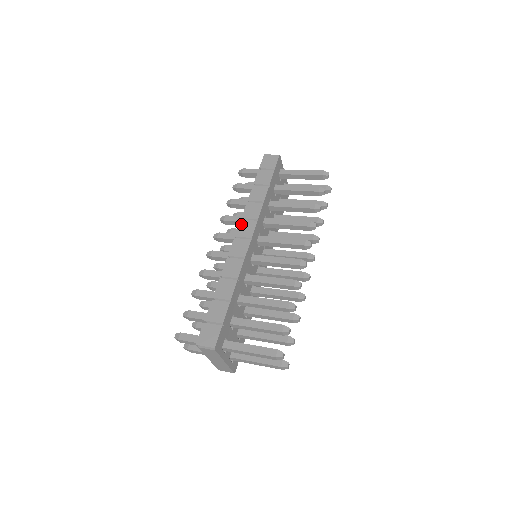
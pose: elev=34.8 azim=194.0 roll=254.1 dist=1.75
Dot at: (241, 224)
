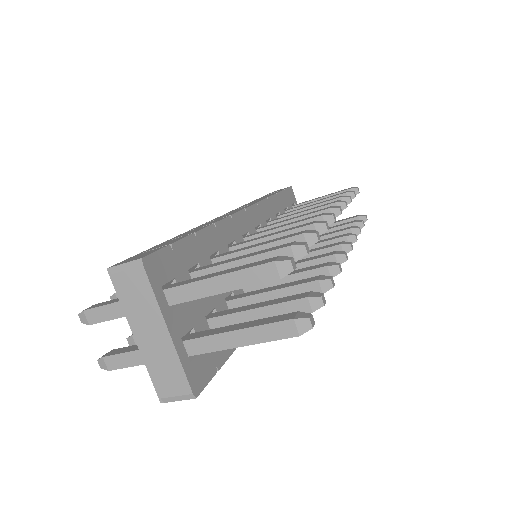
Dot at: occluded
